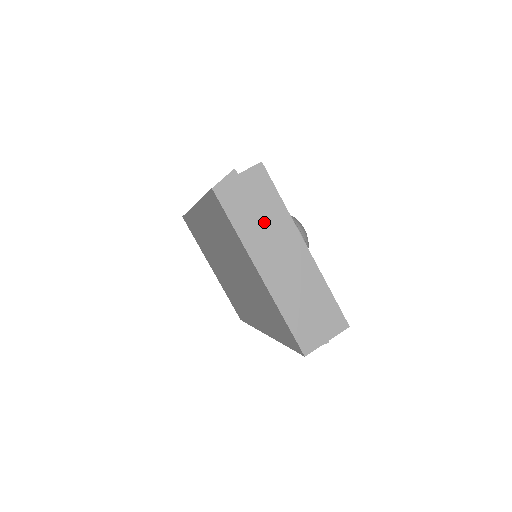
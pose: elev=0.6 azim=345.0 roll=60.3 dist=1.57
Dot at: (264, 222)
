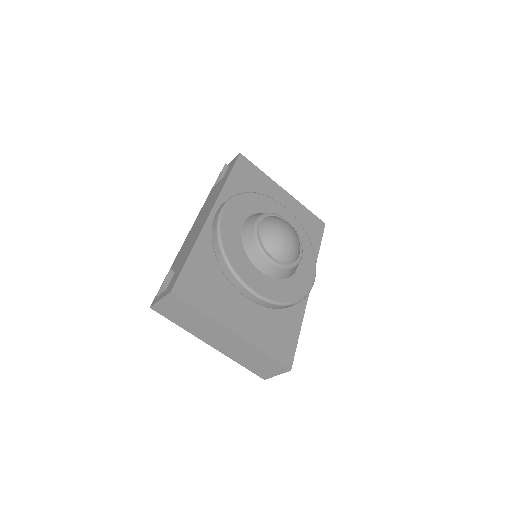
Dot at: (195, 322)
